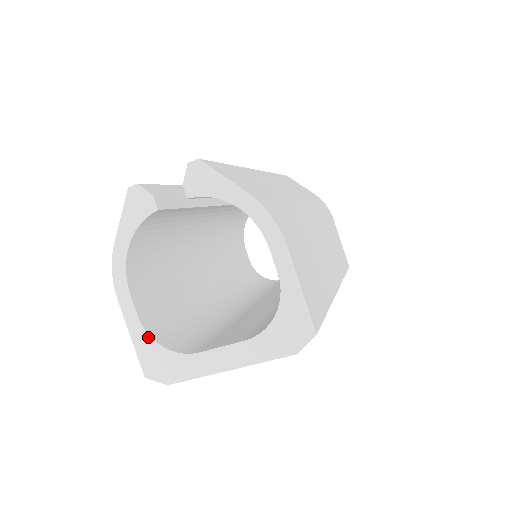
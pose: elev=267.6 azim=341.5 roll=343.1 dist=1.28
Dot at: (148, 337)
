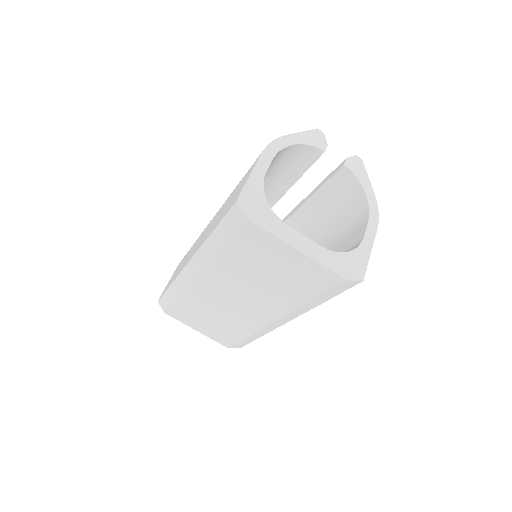
Dot at: (262, 187)
